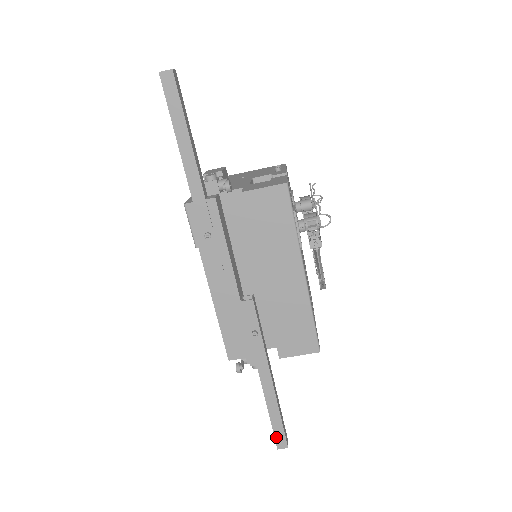
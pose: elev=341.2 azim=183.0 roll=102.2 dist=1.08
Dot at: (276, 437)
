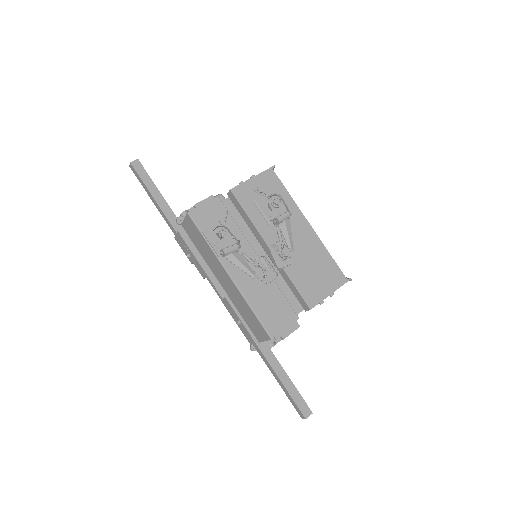
Dot at: (295, 408)
